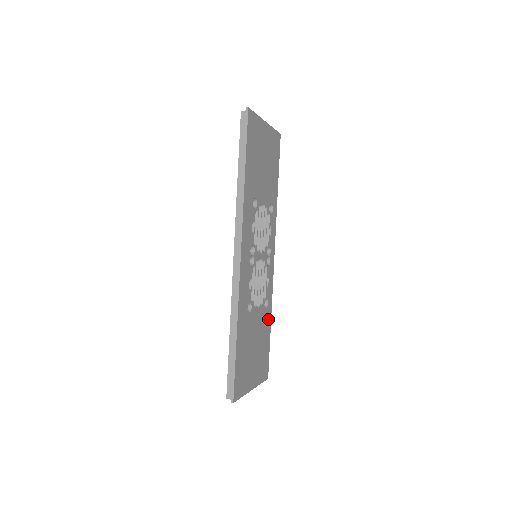
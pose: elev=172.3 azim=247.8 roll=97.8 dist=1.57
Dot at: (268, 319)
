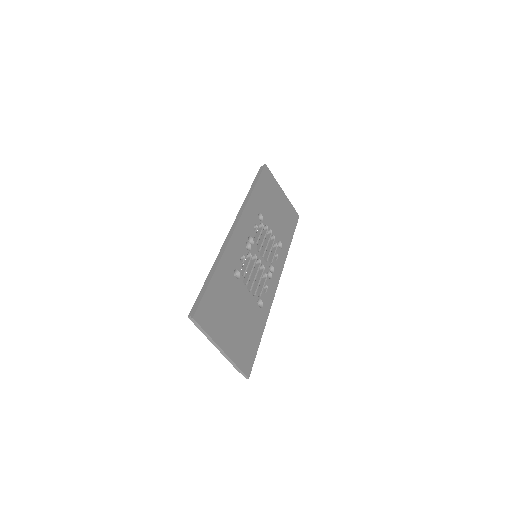
Dot at: (261, 321)
